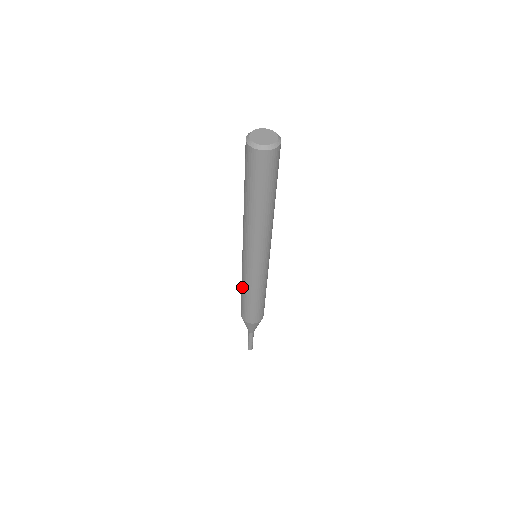
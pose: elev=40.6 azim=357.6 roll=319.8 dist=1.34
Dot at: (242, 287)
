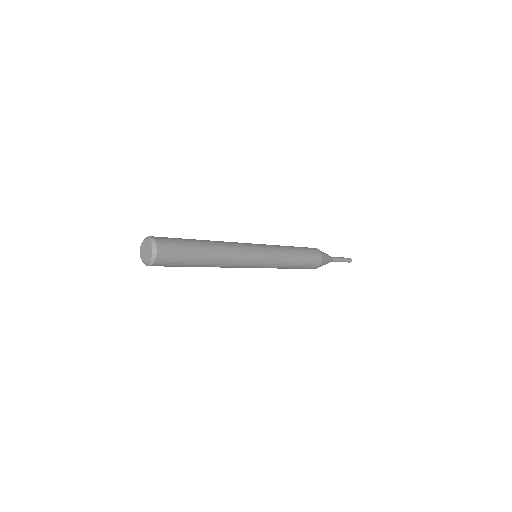
Dot at: occluded
